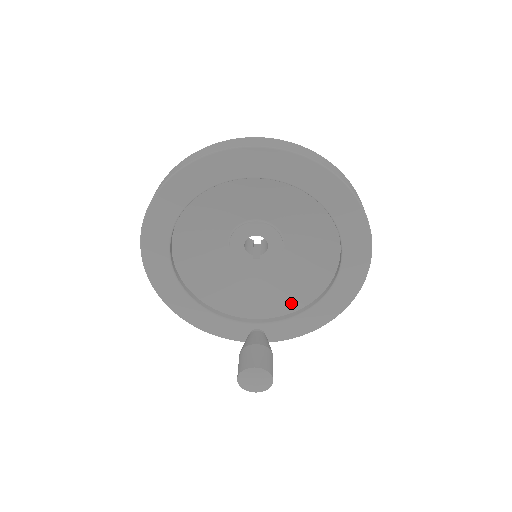
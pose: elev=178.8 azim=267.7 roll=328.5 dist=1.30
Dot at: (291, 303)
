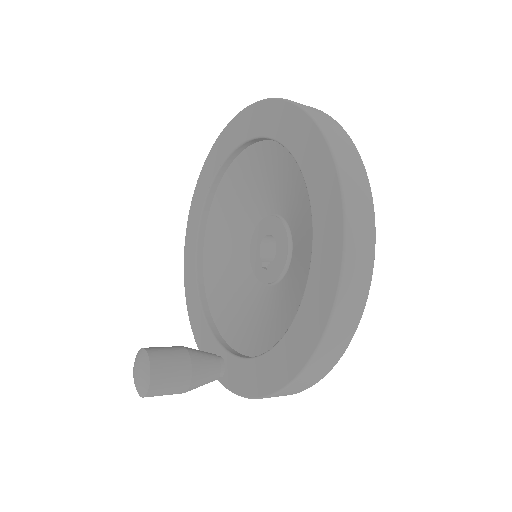
Dot at: (263, 343)
